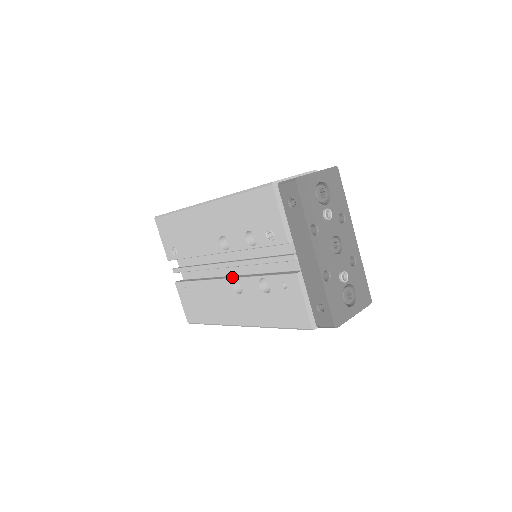
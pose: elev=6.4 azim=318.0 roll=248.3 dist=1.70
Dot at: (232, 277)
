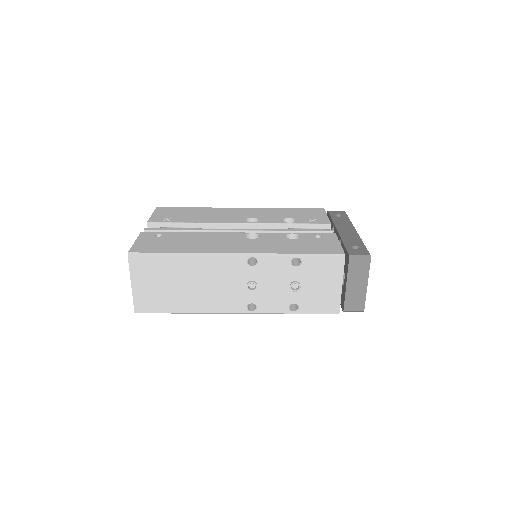
Dot at: (247, 233)
